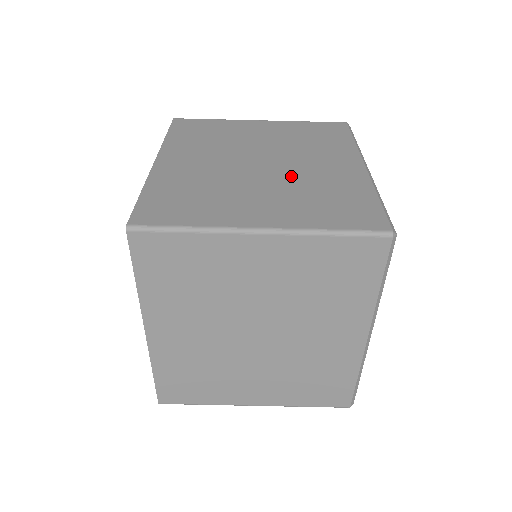
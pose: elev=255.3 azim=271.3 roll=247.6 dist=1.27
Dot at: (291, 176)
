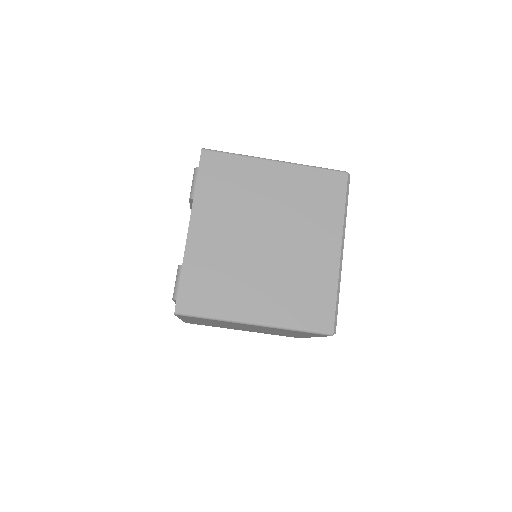
Dot at: occluded
